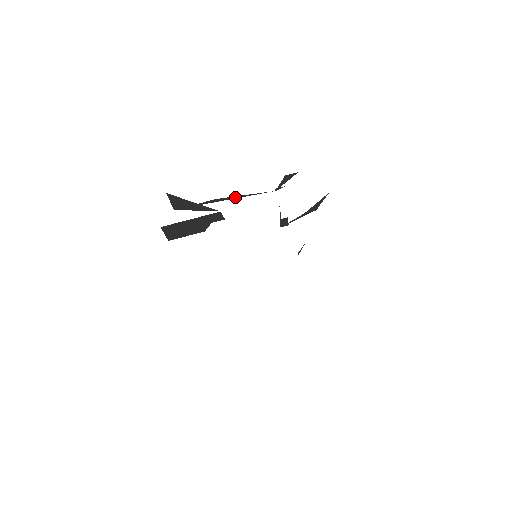
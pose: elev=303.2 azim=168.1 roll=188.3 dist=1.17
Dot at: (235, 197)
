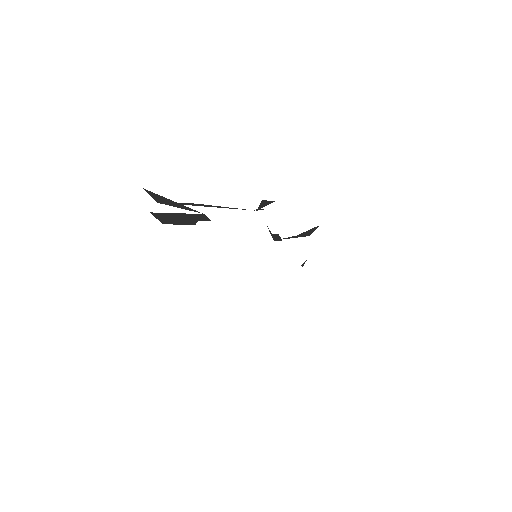
Dot at: (215, 206)
